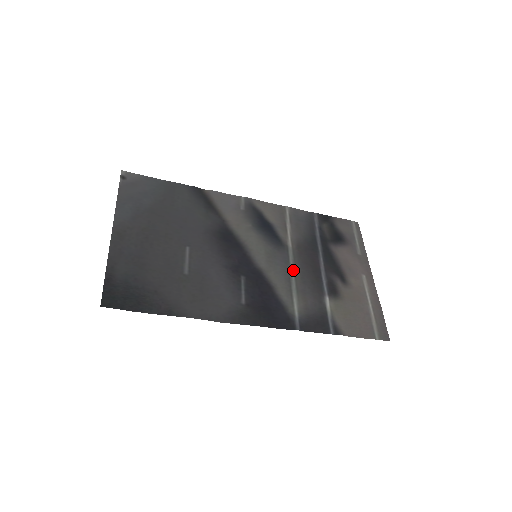
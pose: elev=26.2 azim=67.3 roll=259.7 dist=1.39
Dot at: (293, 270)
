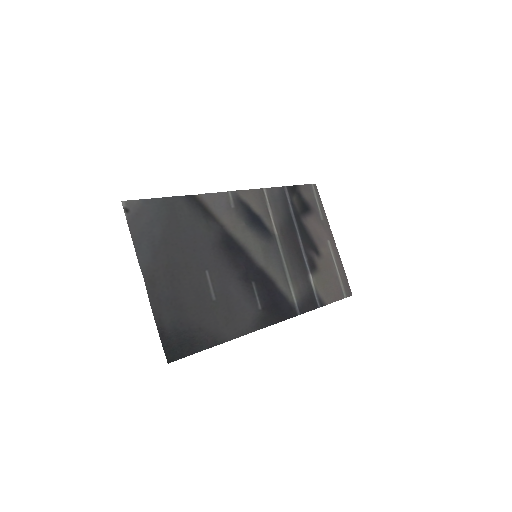
Dot at: (284, 259)
